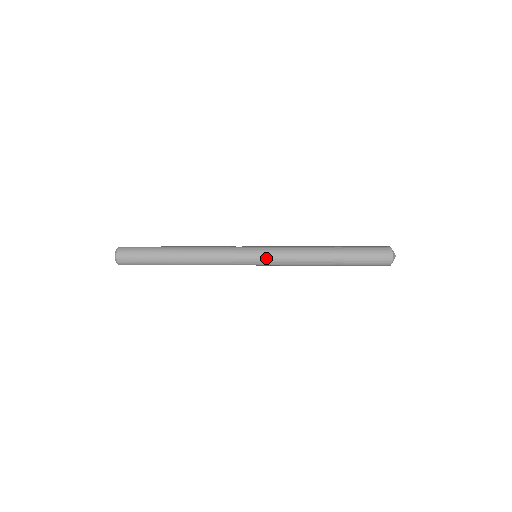
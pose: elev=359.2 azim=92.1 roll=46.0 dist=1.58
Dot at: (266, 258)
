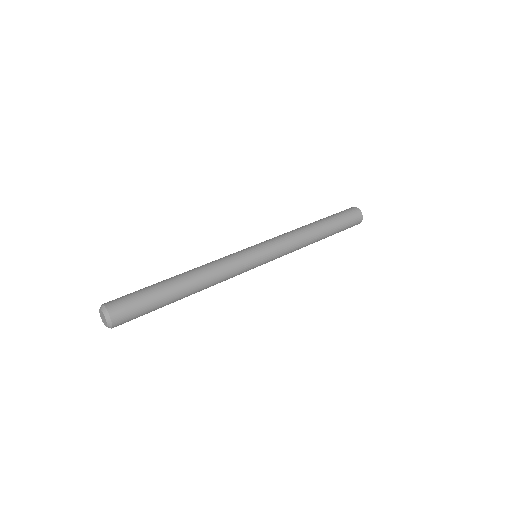
Dot at: (271, 252)
